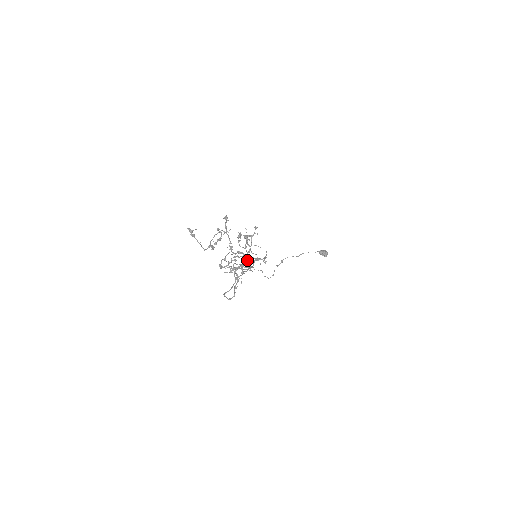
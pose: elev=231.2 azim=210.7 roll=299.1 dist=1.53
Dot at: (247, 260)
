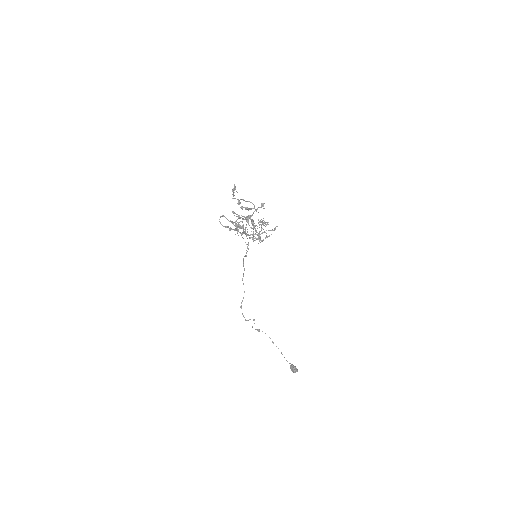
Dot at: (254, 226)
